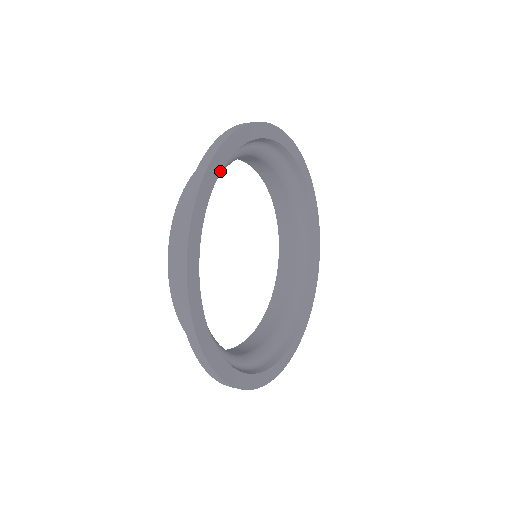
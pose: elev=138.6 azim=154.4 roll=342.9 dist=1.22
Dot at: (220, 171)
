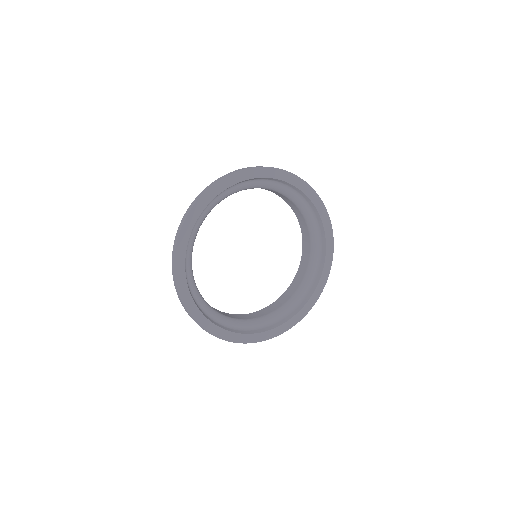
Dot at: occluded
